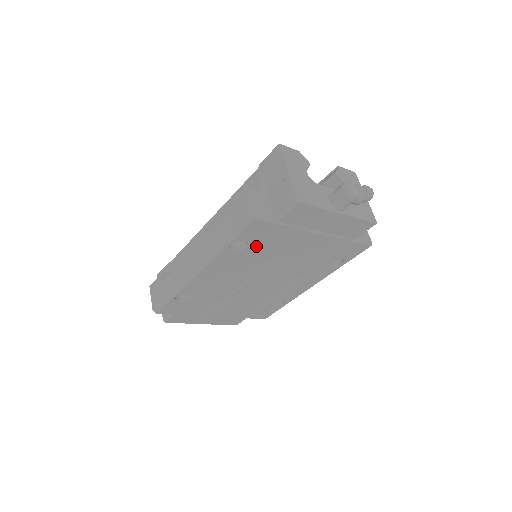
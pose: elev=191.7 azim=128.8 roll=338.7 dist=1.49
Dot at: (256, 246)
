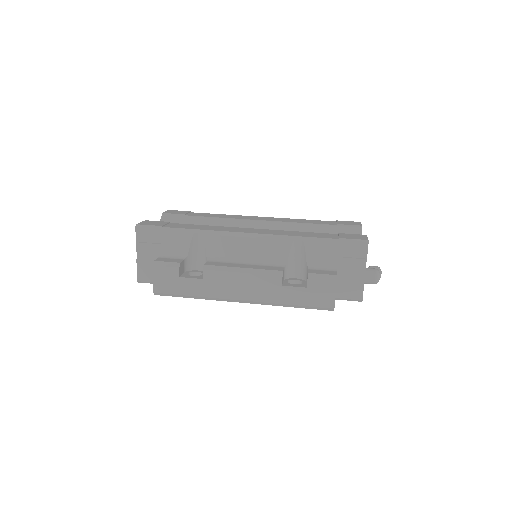
Dot at: occluded
